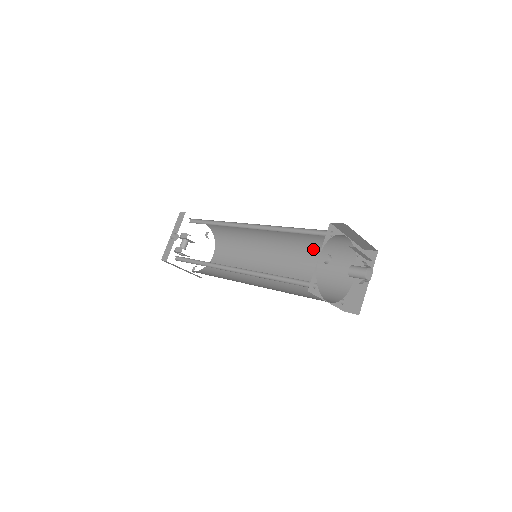
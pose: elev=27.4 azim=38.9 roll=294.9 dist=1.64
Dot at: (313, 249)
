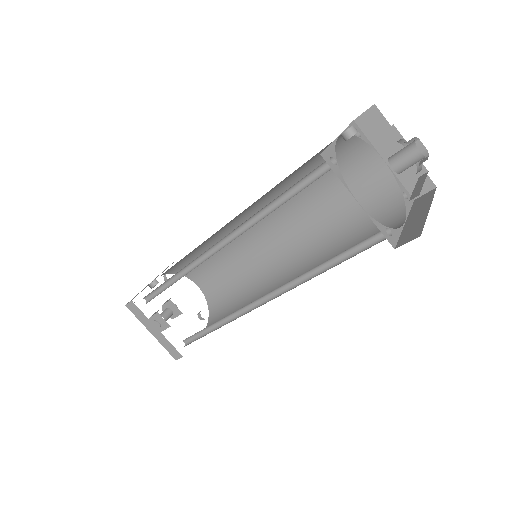
Dot at: (339, 231)
